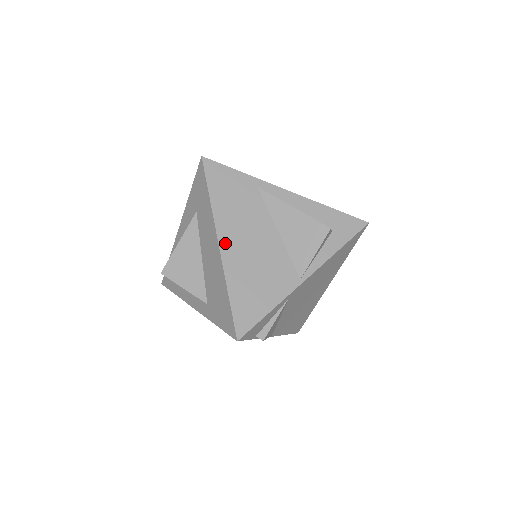
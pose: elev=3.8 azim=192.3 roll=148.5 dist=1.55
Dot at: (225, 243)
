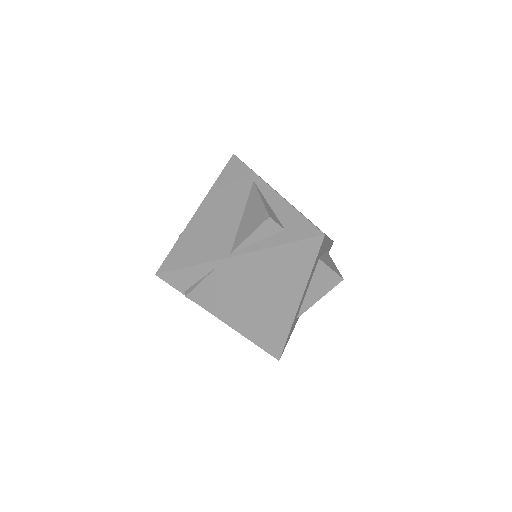
Dot at: (202, 210)
